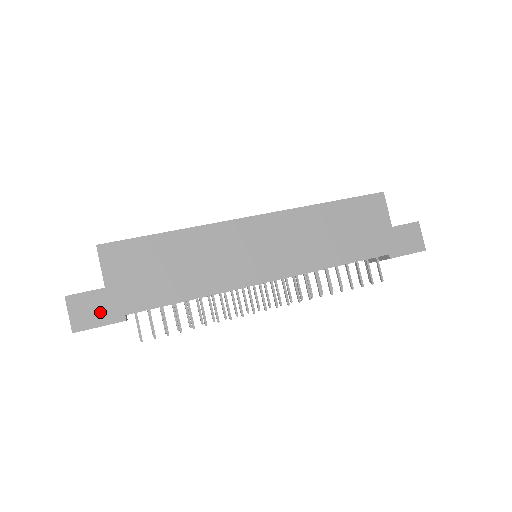
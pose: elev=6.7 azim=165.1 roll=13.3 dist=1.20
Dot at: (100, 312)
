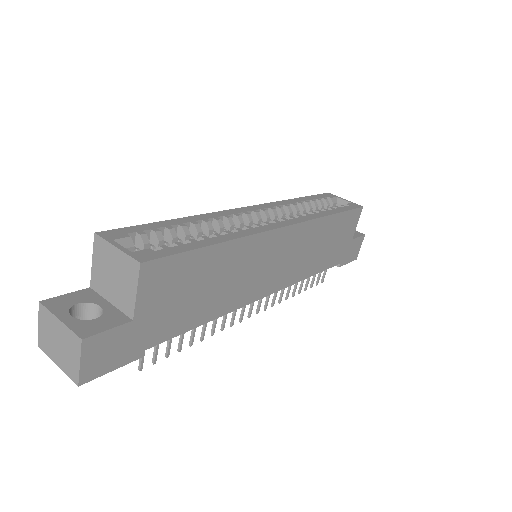
Dot at: (118, 353)
